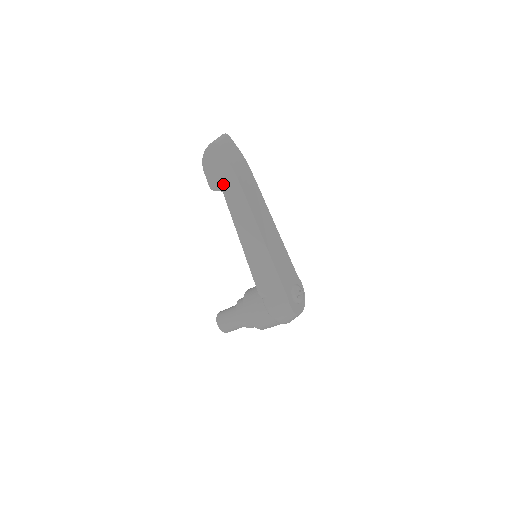
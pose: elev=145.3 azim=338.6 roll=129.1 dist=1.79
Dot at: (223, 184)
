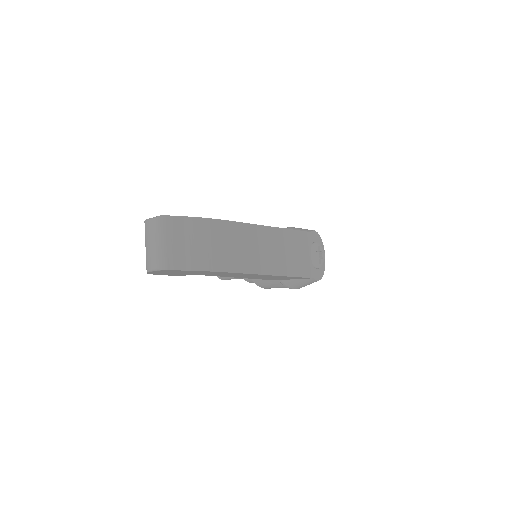
Dot at: (196, 274)
